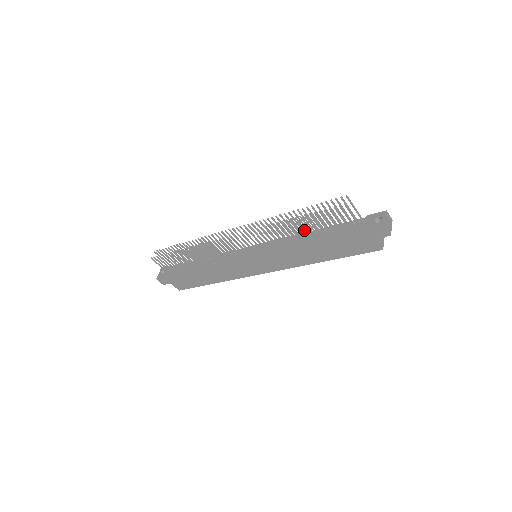
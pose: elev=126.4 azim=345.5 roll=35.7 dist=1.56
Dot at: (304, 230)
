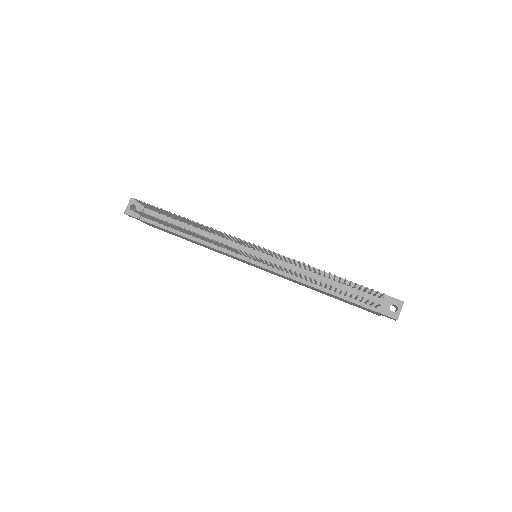
Dot at: (325, 286)
